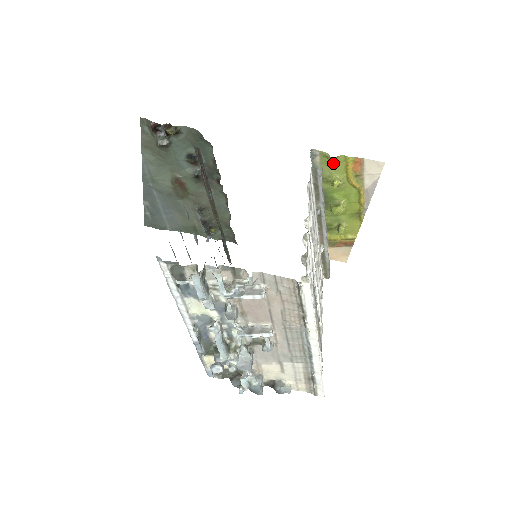
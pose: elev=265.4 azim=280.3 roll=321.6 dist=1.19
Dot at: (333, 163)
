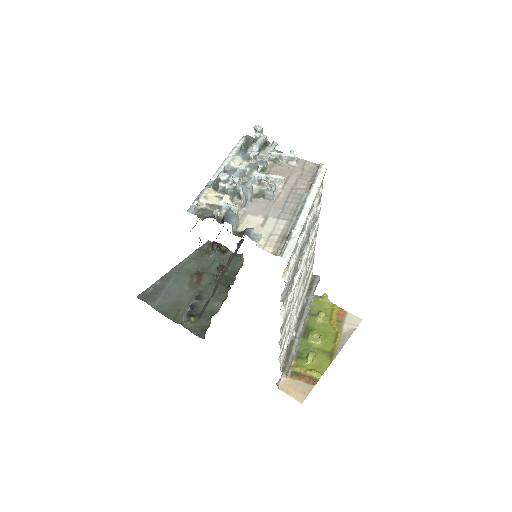
Dot at: (323, 305)
